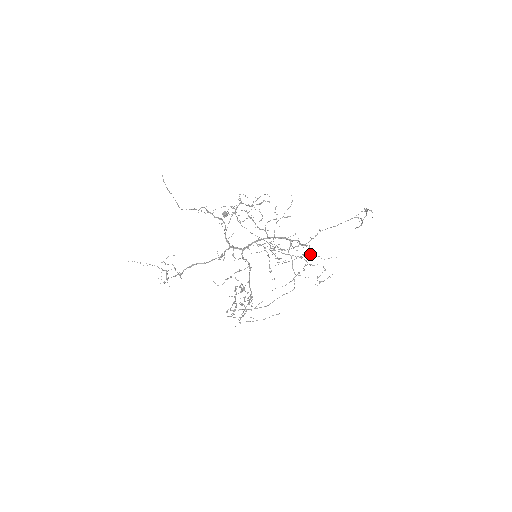
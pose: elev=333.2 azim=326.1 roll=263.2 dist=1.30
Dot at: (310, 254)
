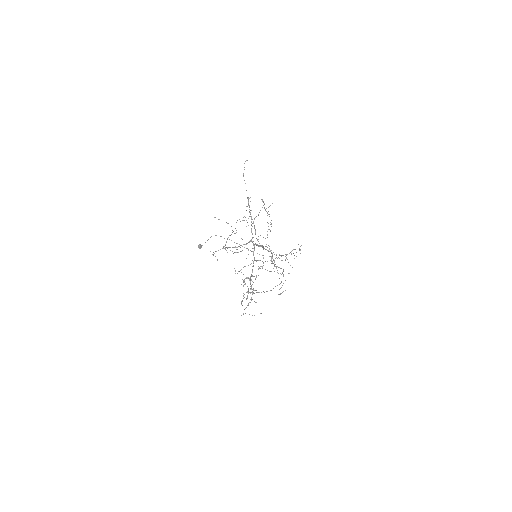
Dot at: occluded
